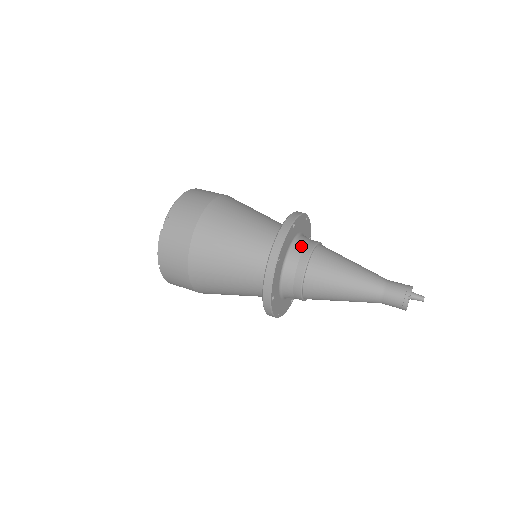
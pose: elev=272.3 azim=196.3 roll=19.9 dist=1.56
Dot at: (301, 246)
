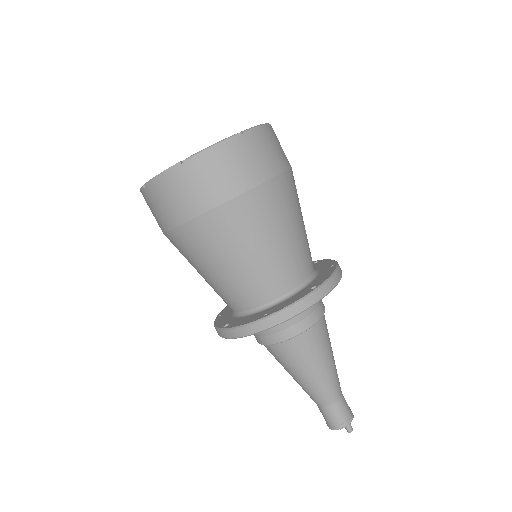
Dot at: (305, 313)
